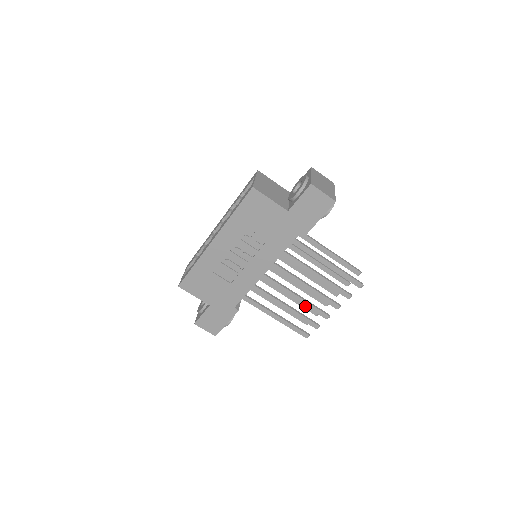
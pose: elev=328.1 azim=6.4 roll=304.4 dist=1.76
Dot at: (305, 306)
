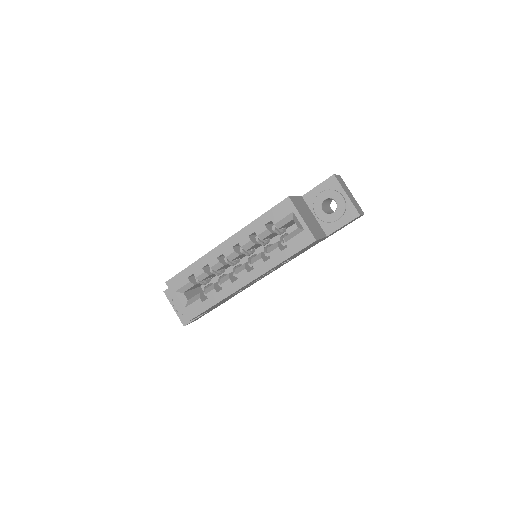
Dot at: occluded
